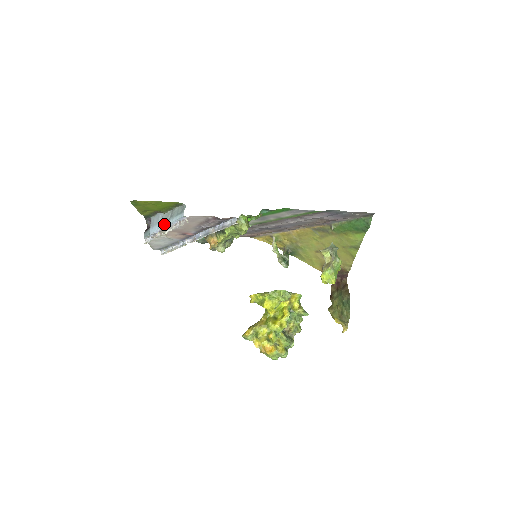
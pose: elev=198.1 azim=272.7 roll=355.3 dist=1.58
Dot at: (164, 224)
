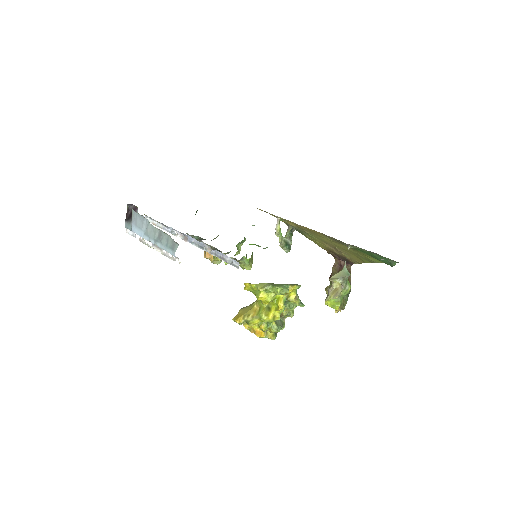
Dot at: (150, 240)
